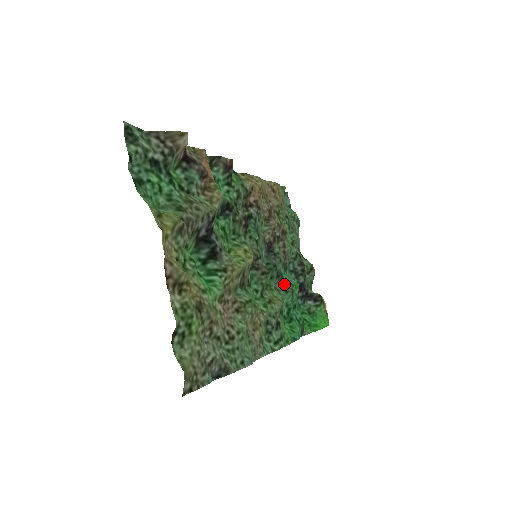
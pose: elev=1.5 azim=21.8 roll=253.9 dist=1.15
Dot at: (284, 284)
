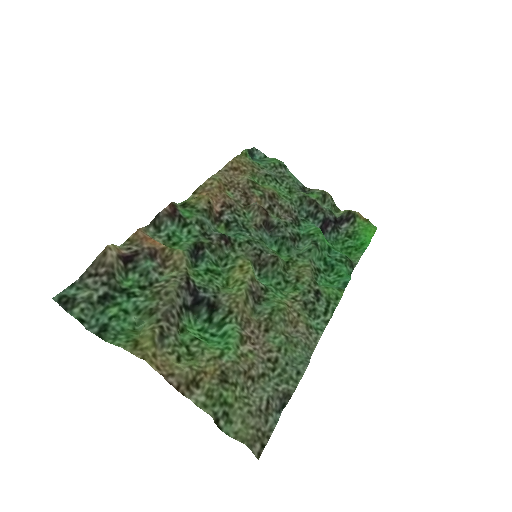
Dot at: (305, 241)
